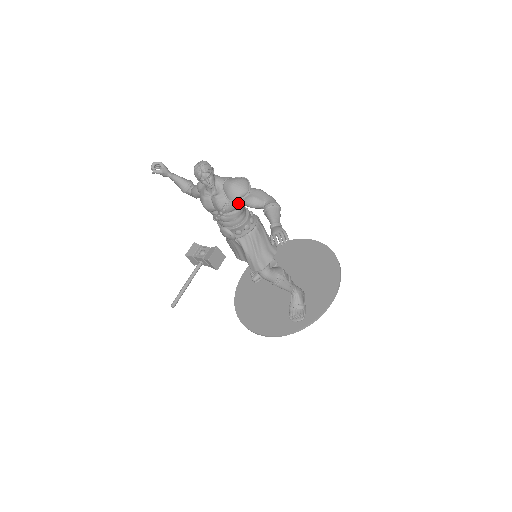
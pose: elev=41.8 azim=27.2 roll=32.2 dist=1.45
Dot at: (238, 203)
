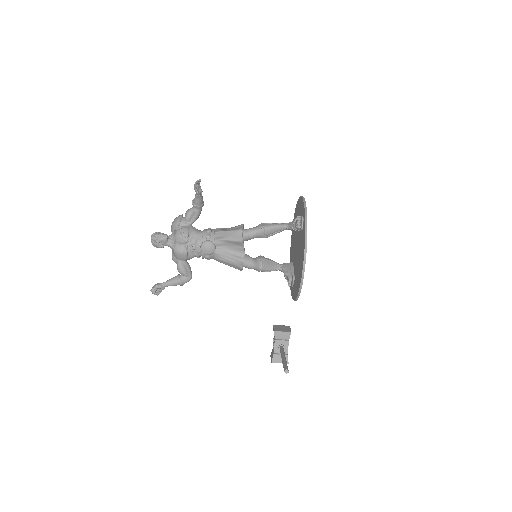
Dot at: (186, 225)
